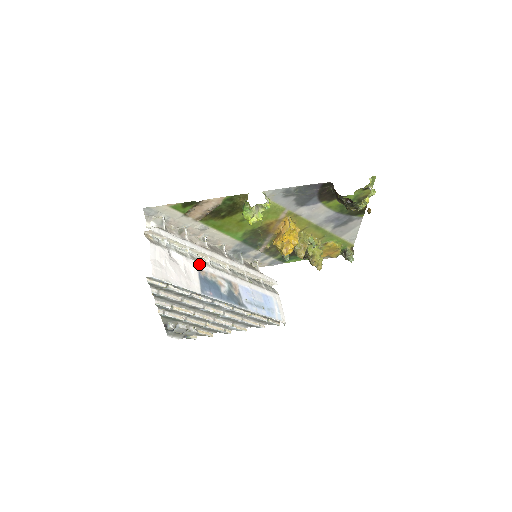
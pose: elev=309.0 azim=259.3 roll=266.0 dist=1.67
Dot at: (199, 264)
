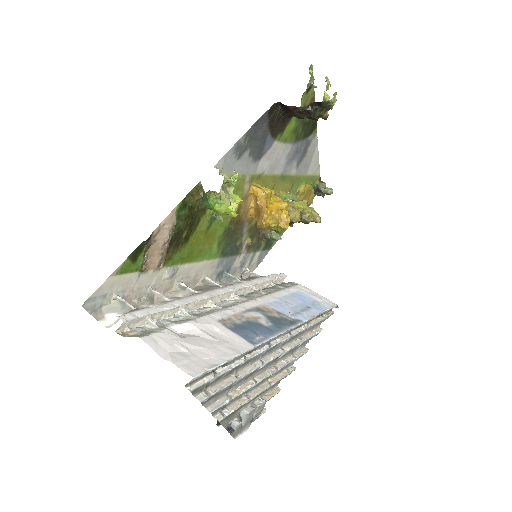
Dot at: (212, 316)
